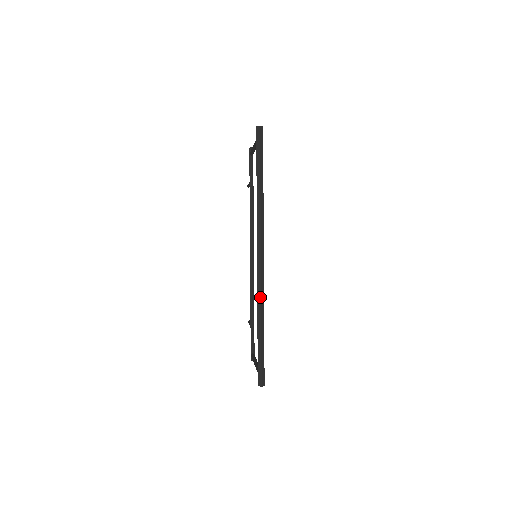
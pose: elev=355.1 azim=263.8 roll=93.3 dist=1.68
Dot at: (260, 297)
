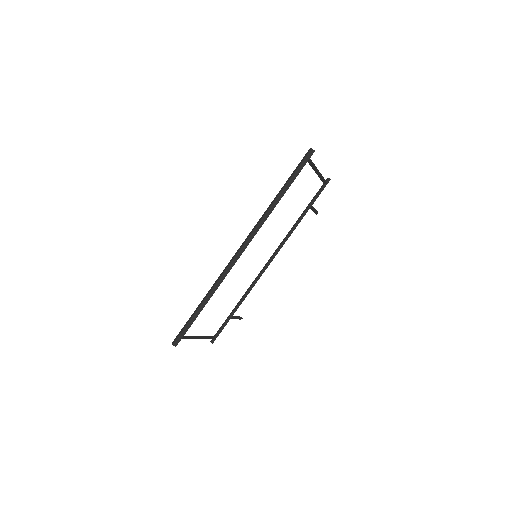
Dot at: (219, 278)
